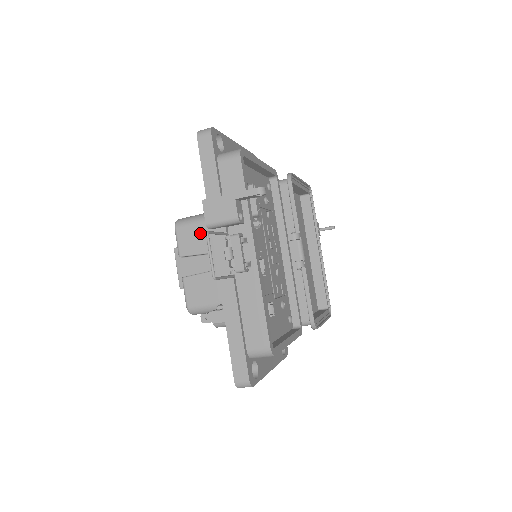
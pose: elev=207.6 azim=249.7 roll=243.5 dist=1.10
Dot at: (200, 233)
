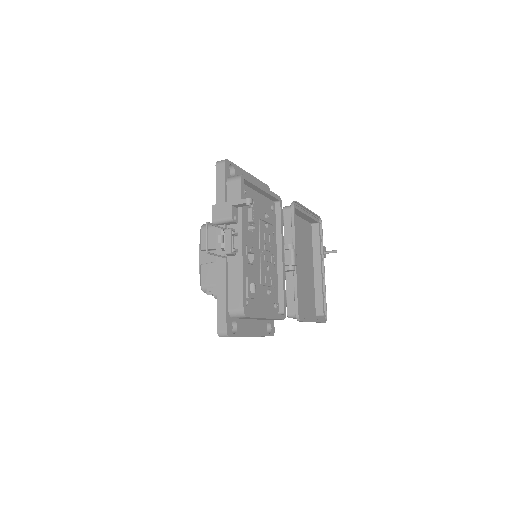
Dot at: occluded
